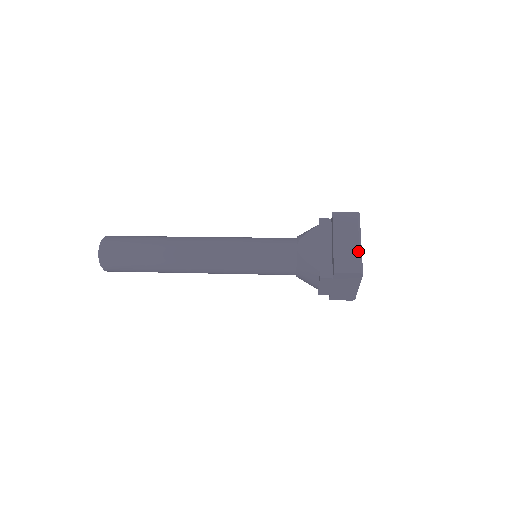
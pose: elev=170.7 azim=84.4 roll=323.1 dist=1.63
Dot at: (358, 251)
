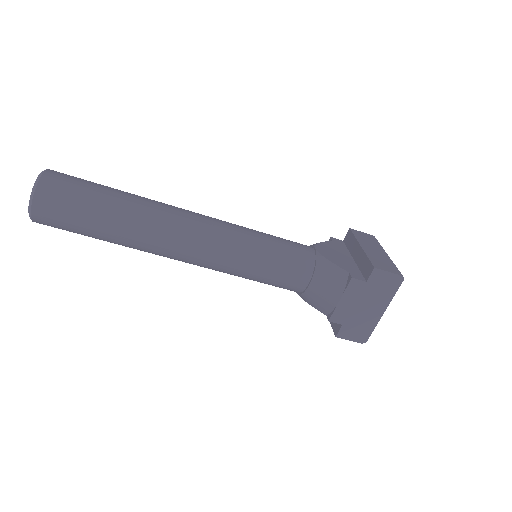
Dot at: (391, 260)
